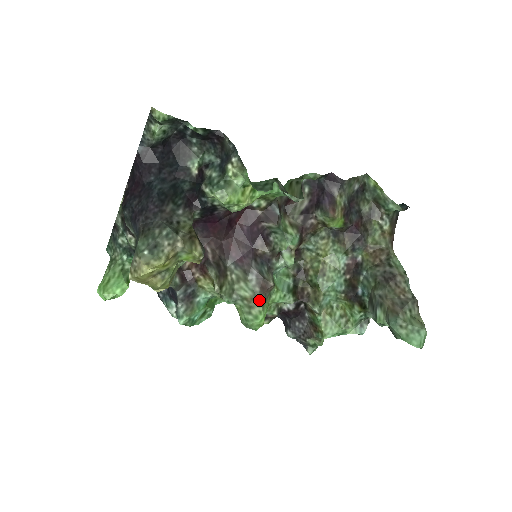
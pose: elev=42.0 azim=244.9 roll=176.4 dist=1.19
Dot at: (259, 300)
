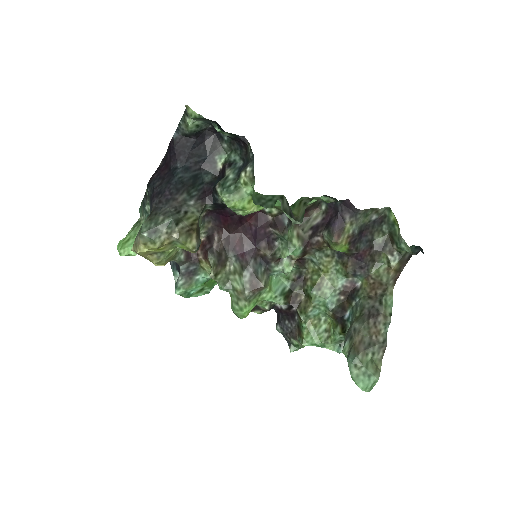
Dot at: (246, 296)
